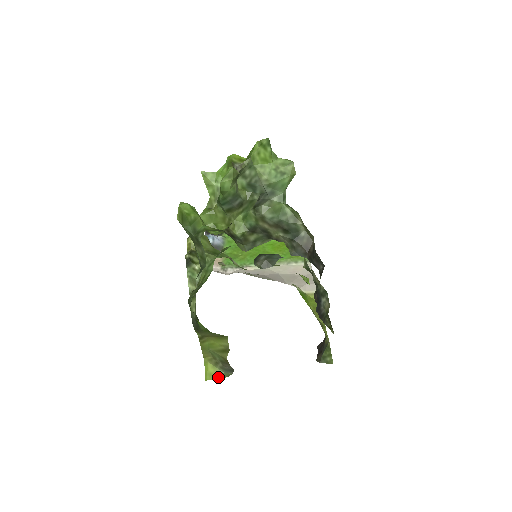
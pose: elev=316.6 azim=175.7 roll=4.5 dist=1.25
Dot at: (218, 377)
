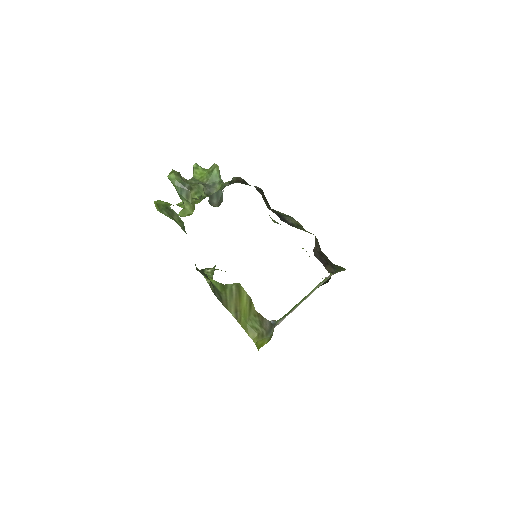
Dot at: (267, 342)
